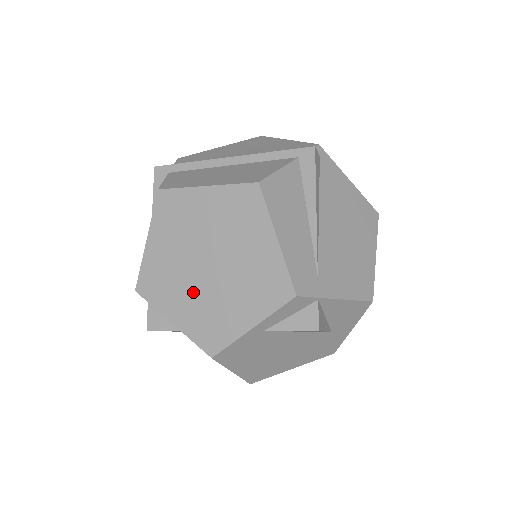
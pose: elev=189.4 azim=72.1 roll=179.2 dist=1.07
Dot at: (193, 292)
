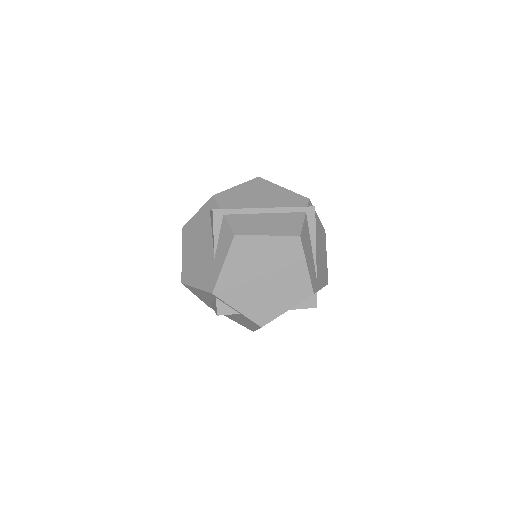
Dot at: (253, 293)
